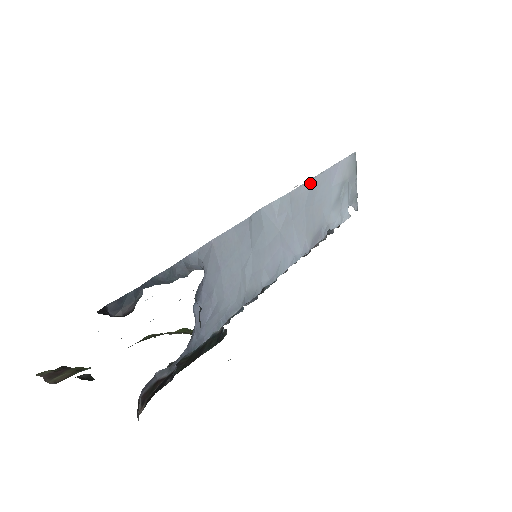
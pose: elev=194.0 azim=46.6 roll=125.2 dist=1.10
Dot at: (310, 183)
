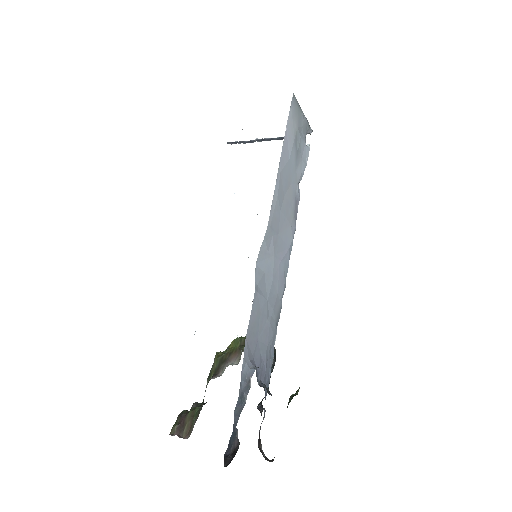
Dot at: (276, 190)
